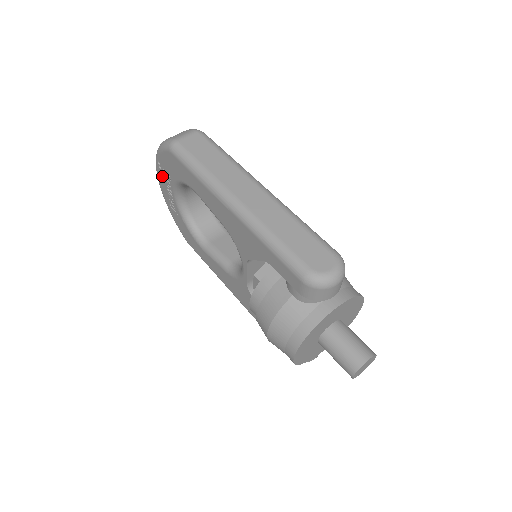
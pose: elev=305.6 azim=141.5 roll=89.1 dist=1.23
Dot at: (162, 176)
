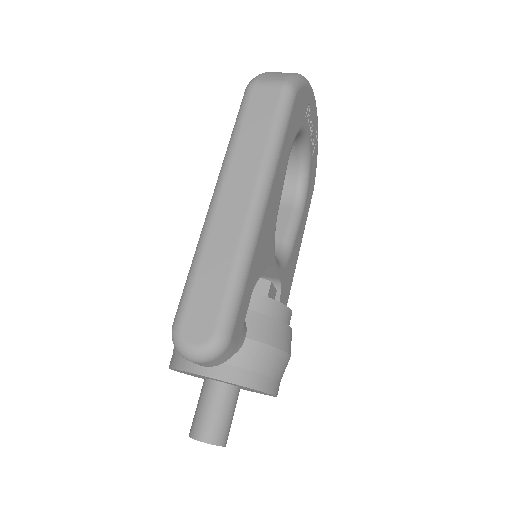
Dot at: occluded
